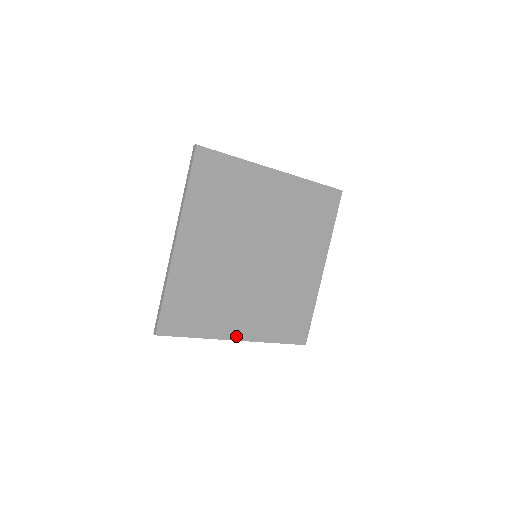
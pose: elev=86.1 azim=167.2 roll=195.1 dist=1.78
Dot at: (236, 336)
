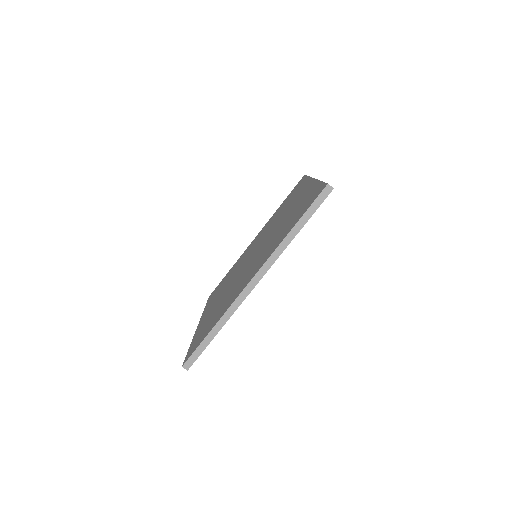
Dot at: occluded
